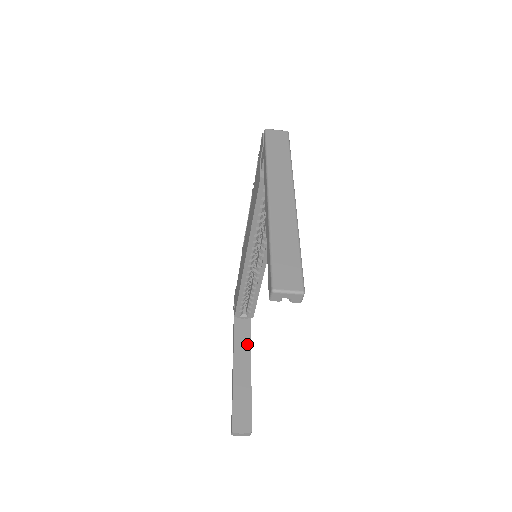
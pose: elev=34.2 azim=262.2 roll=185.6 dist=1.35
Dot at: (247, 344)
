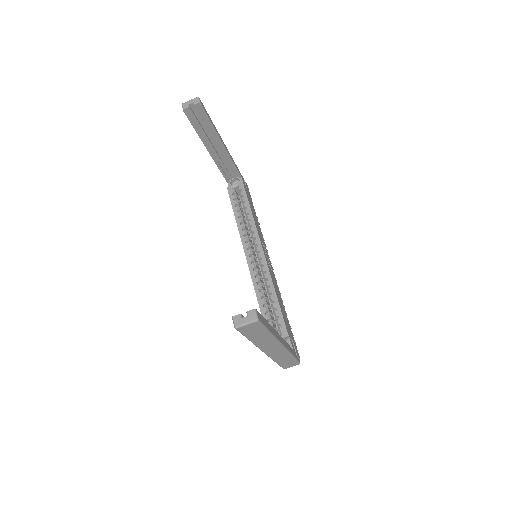
Dot at: occluded
